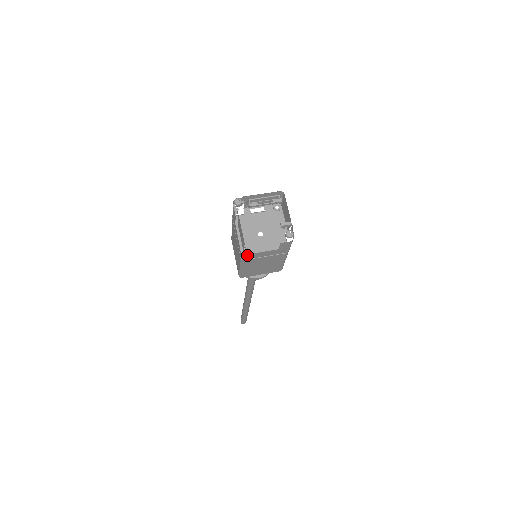
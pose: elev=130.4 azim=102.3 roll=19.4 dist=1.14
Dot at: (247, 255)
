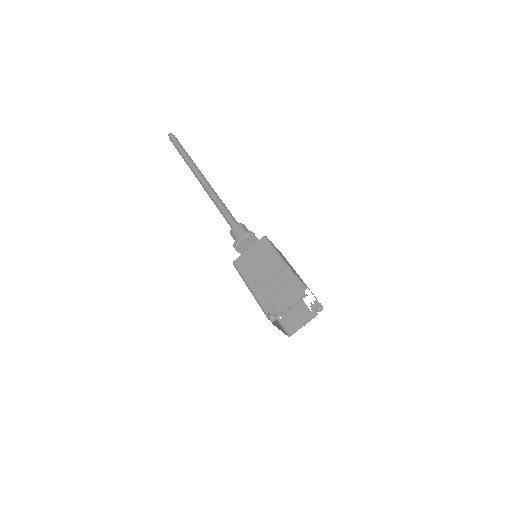
Dot at: occluded
